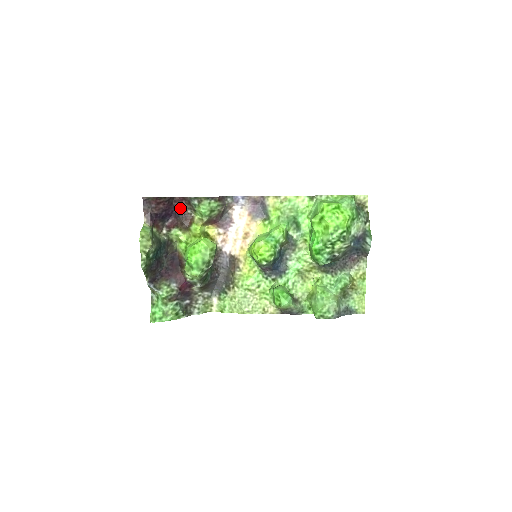
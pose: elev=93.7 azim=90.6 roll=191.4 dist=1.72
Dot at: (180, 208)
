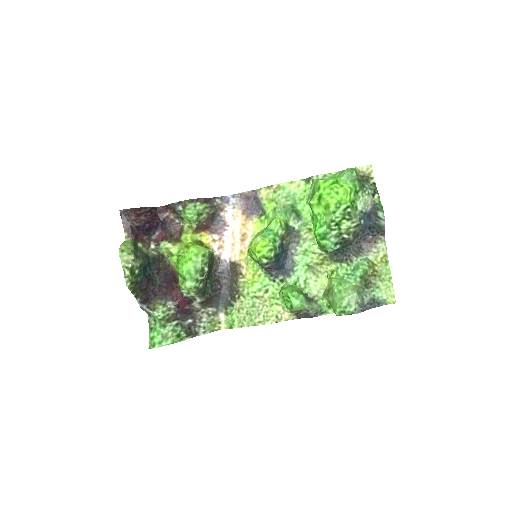
Dot at: (166, 219)
